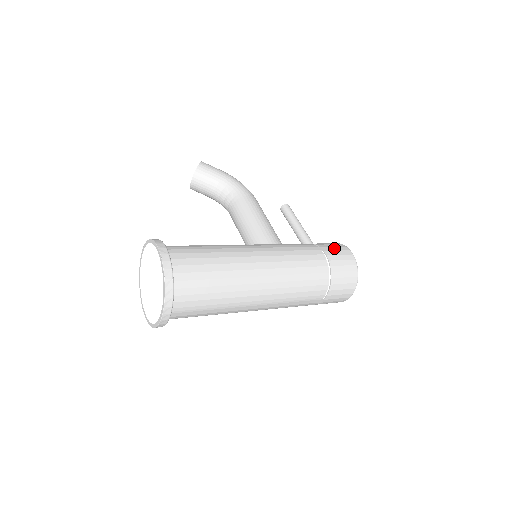
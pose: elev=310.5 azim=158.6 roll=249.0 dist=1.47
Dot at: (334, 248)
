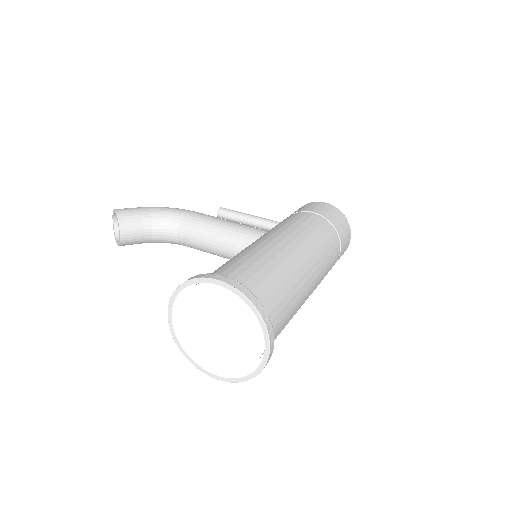
Dot at: (312, 206)
